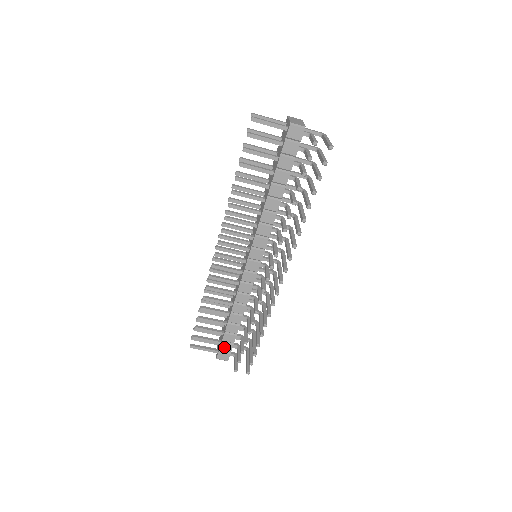
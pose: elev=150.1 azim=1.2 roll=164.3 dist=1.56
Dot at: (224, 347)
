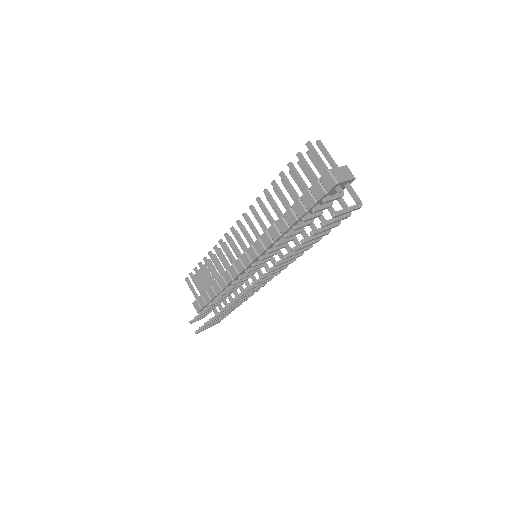
Dot at: (200, 300)
